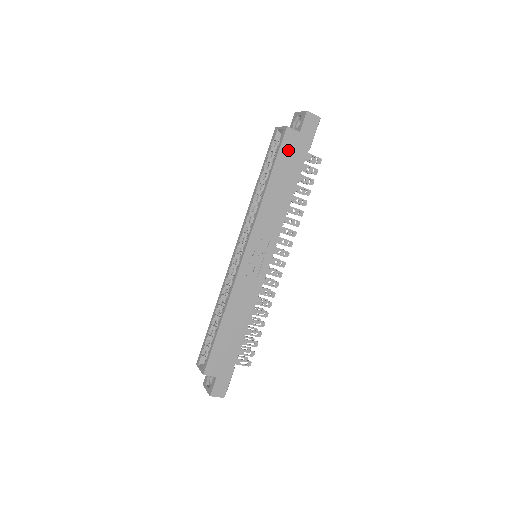
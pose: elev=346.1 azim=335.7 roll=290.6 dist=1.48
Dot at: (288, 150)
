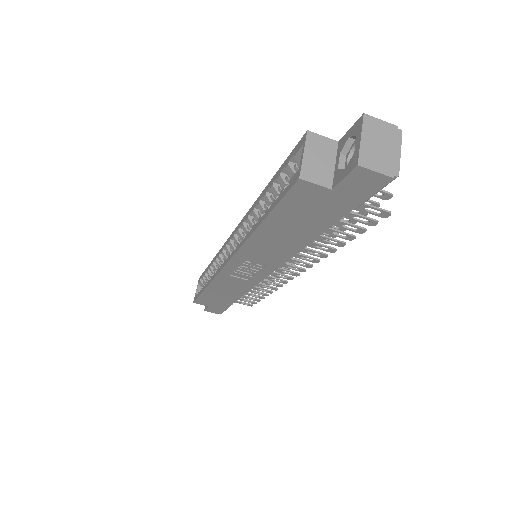
Dot at: (301, 204)
